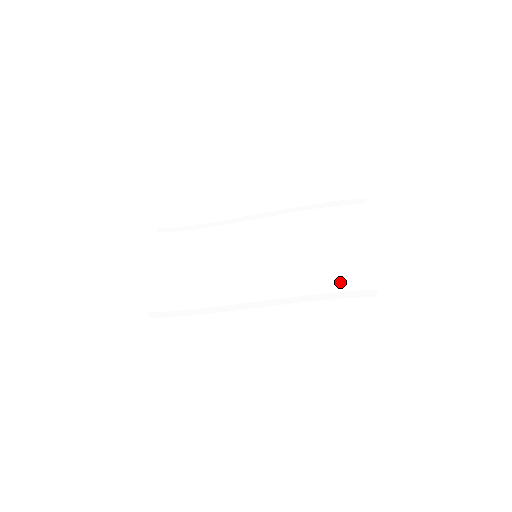
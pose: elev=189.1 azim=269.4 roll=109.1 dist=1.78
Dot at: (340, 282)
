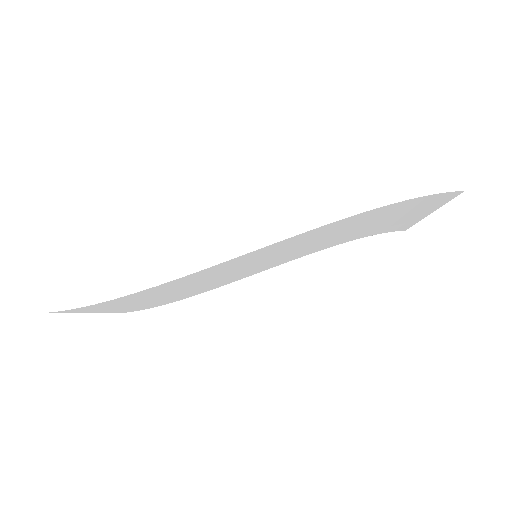
Dot at: occluded
